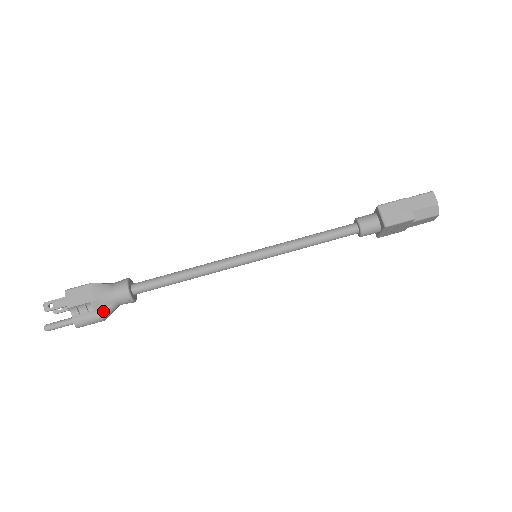
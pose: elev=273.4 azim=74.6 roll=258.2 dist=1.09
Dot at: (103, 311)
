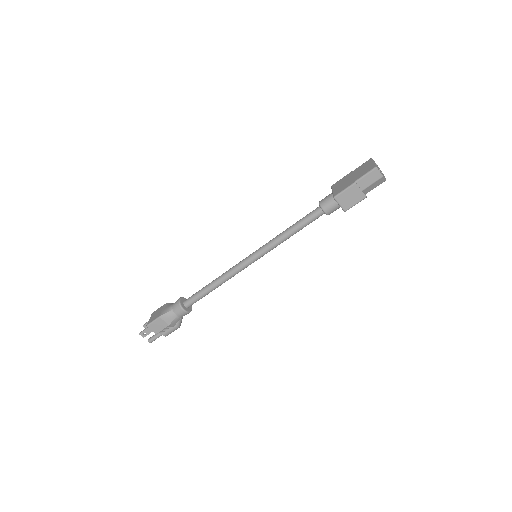
Dot at: (177, 325)
